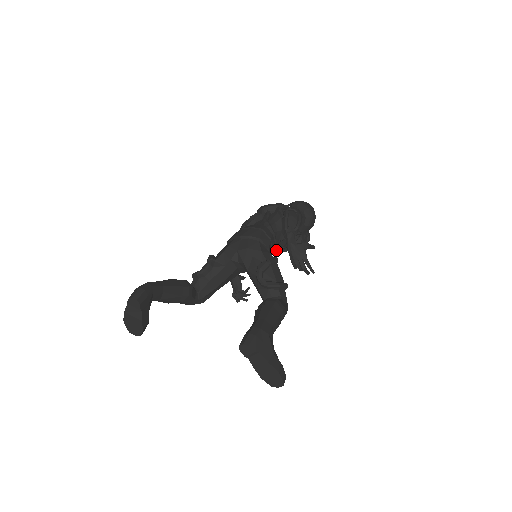
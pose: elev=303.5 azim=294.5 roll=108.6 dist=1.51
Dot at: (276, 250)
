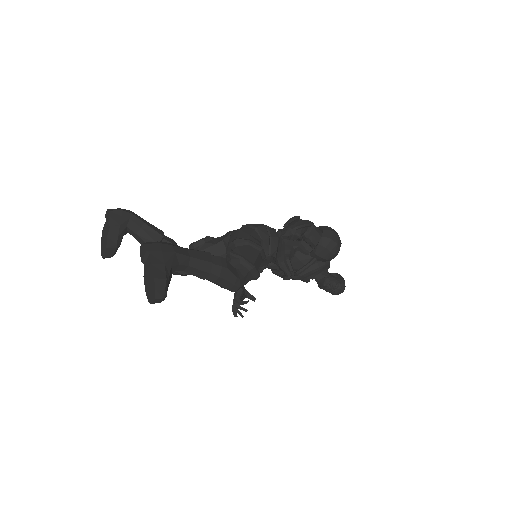
Dot at: occluded
